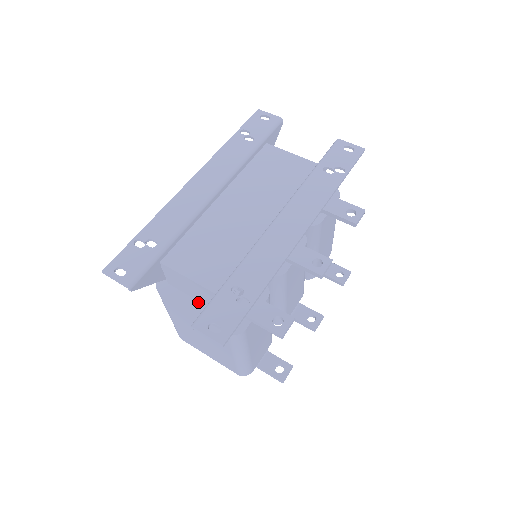
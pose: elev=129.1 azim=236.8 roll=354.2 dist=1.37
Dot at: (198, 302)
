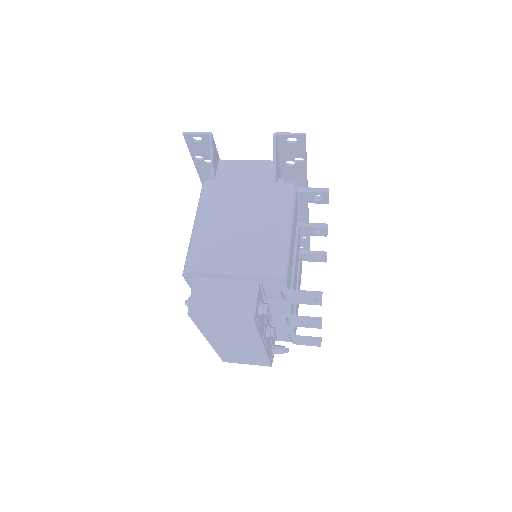
Dot at: occluded
